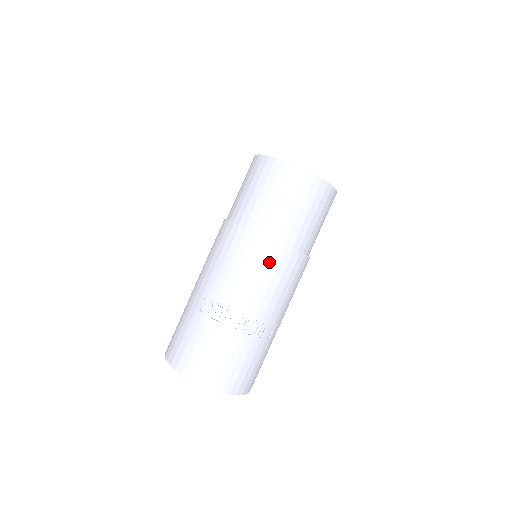
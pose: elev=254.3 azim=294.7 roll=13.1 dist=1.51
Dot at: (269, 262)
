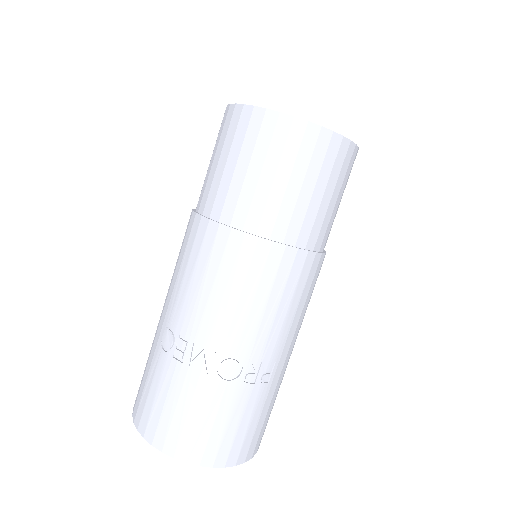
Dot at: (246, 269)
